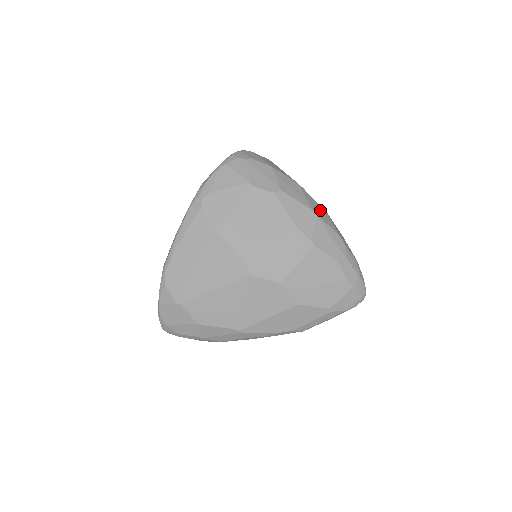
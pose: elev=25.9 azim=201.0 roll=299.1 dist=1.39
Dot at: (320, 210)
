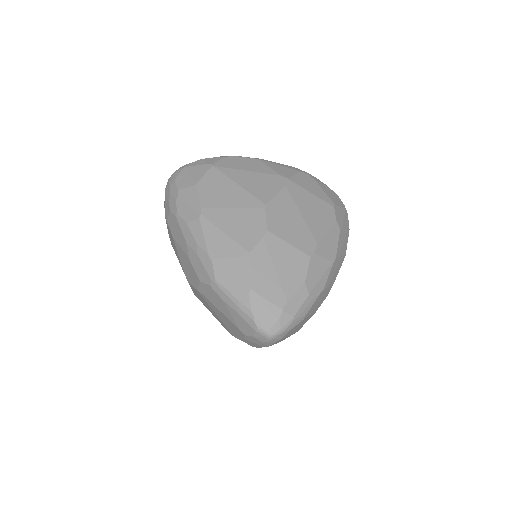
Dot at: (335, 273)
